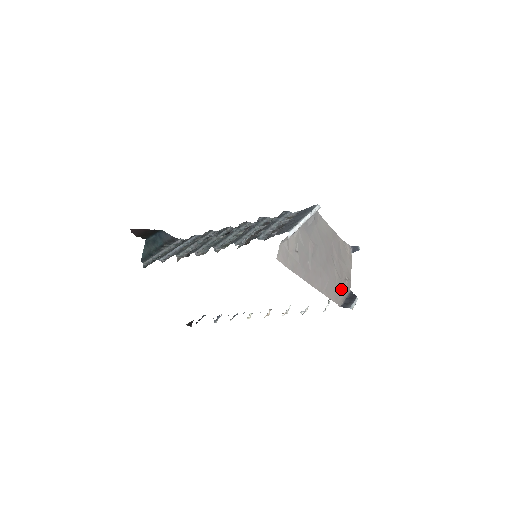
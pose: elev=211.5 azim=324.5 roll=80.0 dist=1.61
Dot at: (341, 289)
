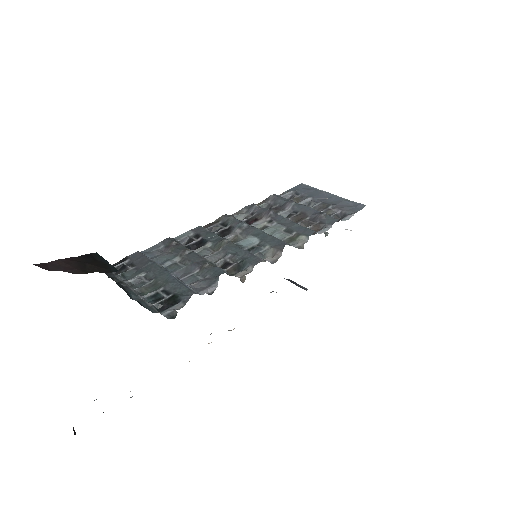
Dot at: occluded
